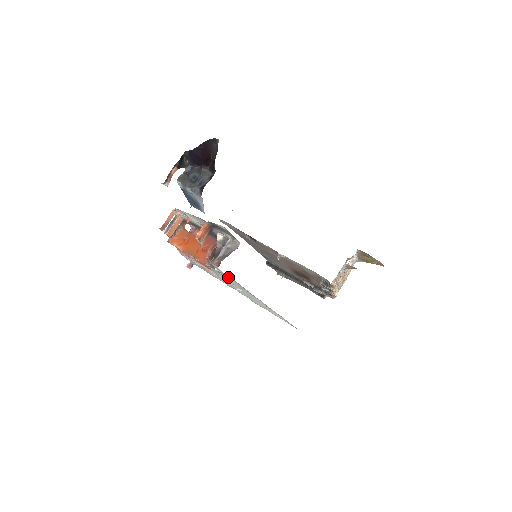
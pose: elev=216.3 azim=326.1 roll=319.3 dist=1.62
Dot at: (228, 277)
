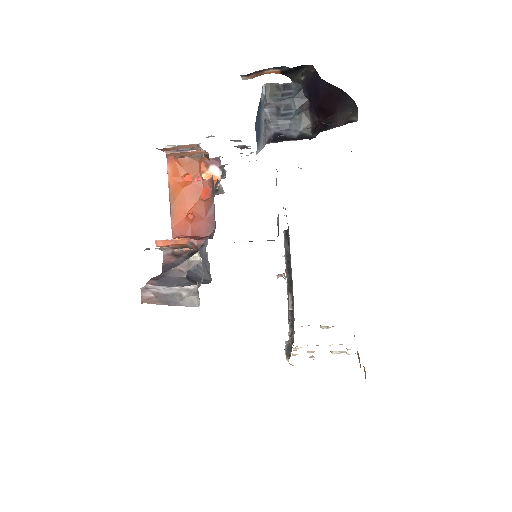
Dot at: occluded
